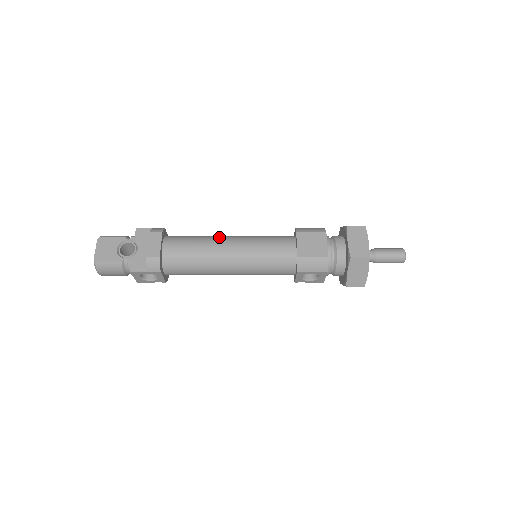
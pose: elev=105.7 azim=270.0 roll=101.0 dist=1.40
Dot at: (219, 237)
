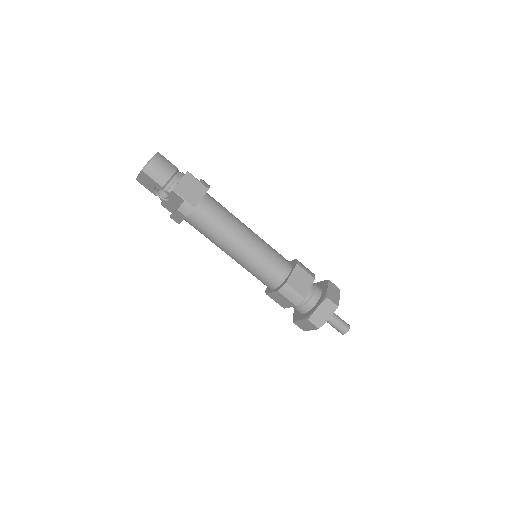
Dot at: (230, 243)
